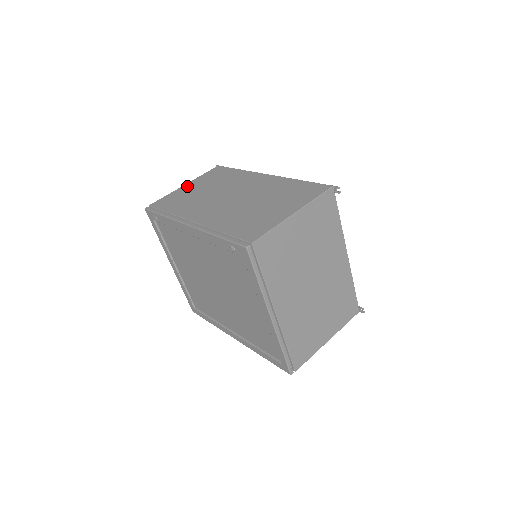
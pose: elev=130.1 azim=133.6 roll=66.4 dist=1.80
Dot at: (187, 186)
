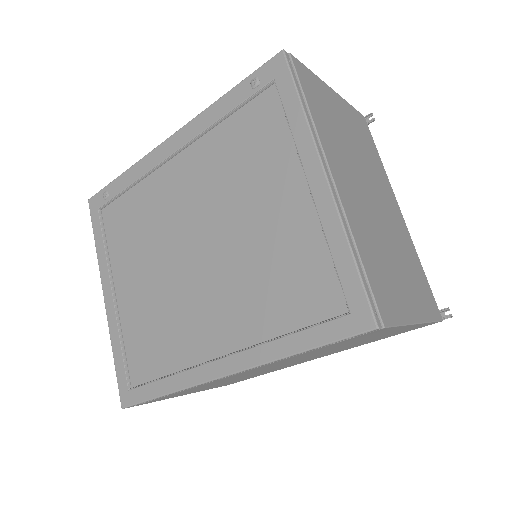
Dot at: occluded
